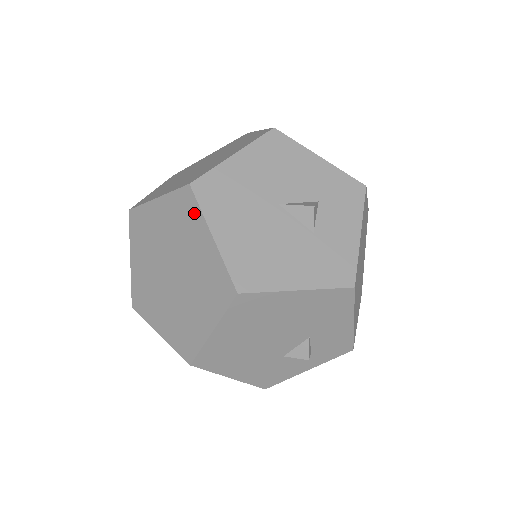
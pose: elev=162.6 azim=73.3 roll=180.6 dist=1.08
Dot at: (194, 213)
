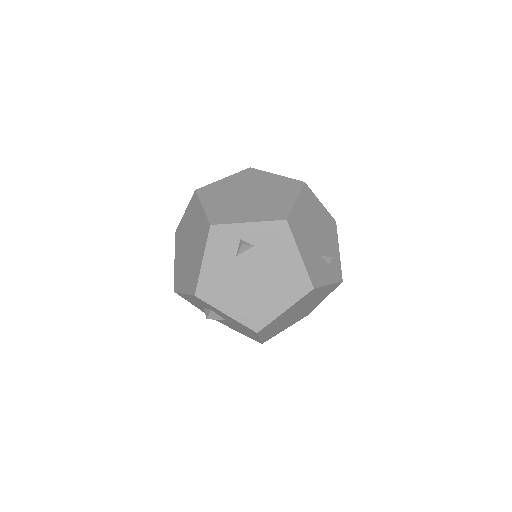
Dot at: (258, 173)
